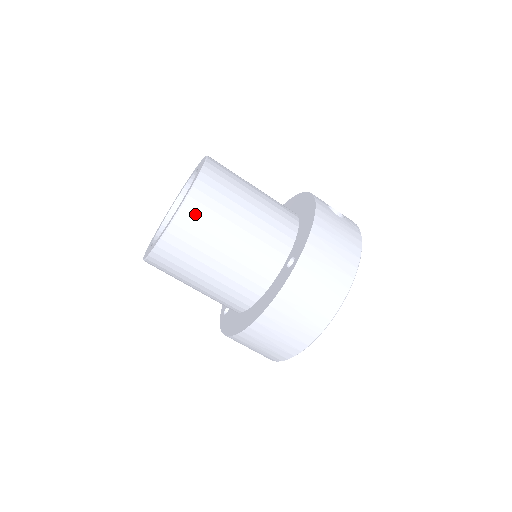
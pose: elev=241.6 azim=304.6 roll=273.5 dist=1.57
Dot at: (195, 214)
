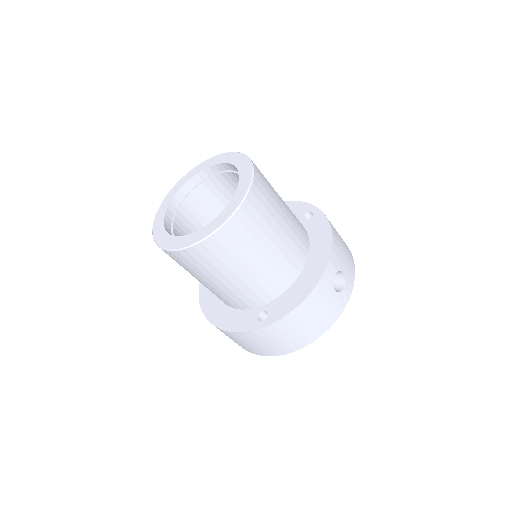
Dot at: (200, 255)
